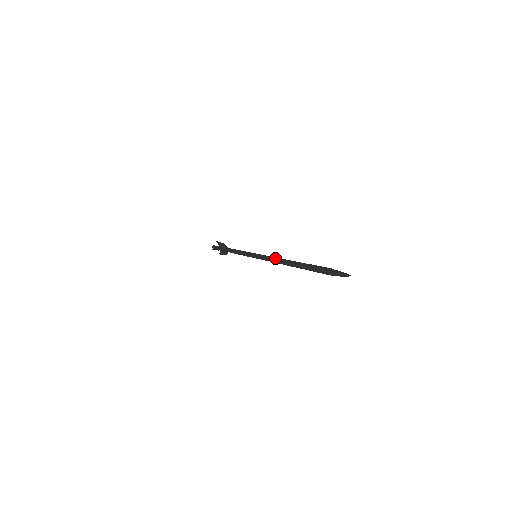
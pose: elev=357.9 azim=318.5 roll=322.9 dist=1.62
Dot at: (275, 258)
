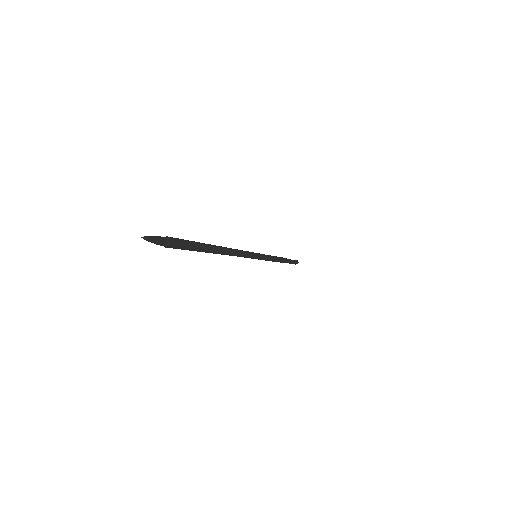
Dot at: occluded
